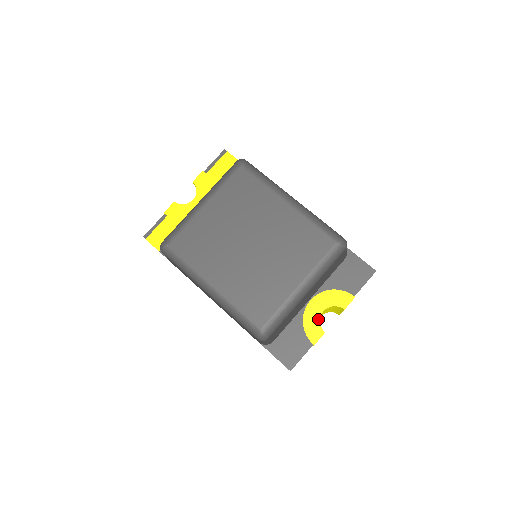
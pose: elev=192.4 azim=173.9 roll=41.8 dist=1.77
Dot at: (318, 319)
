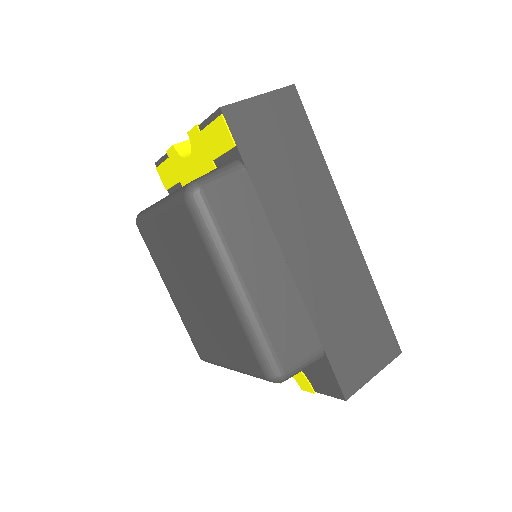
Dot at: occluded
